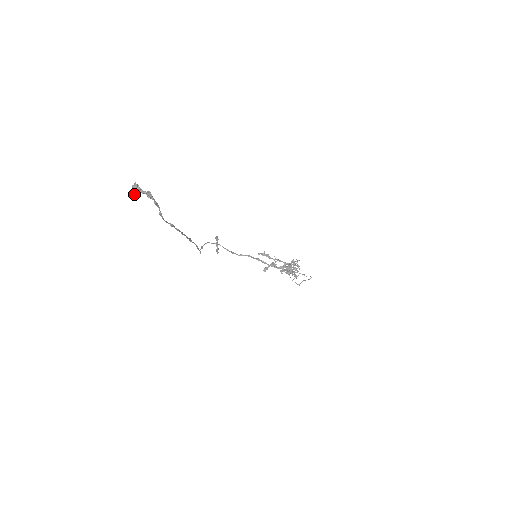
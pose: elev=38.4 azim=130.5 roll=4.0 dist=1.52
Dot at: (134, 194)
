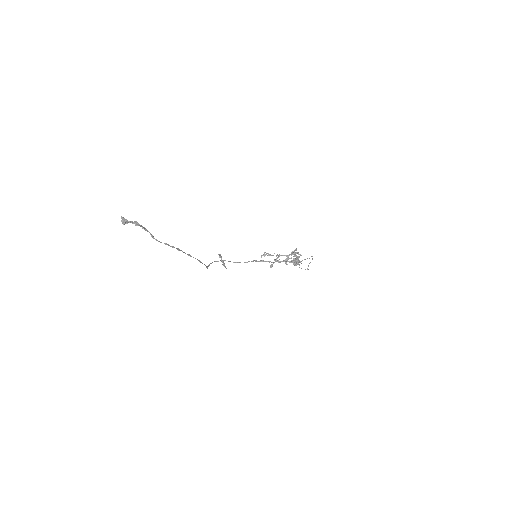
Dot at: occluded
